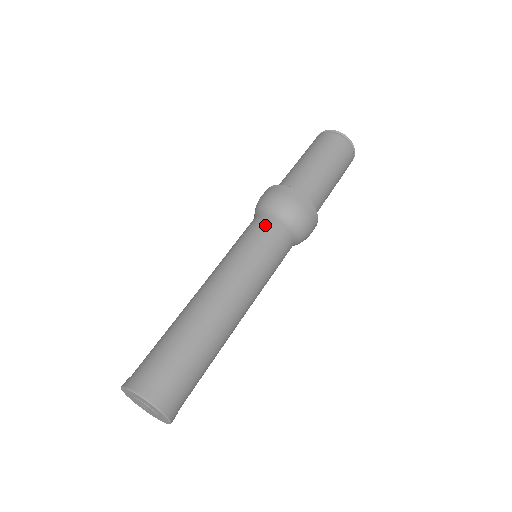
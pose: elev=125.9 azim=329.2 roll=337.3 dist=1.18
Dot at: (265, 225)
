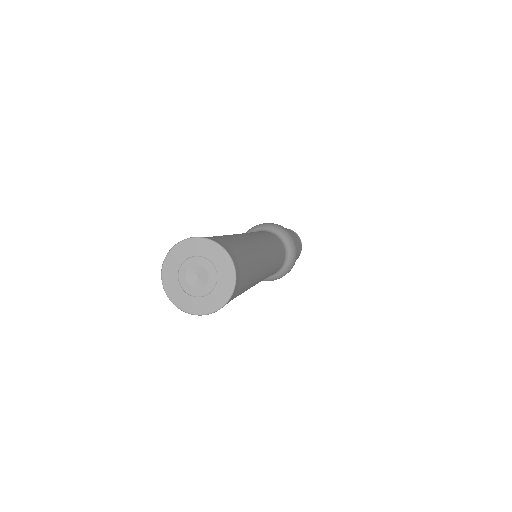
Dot at: occluded
